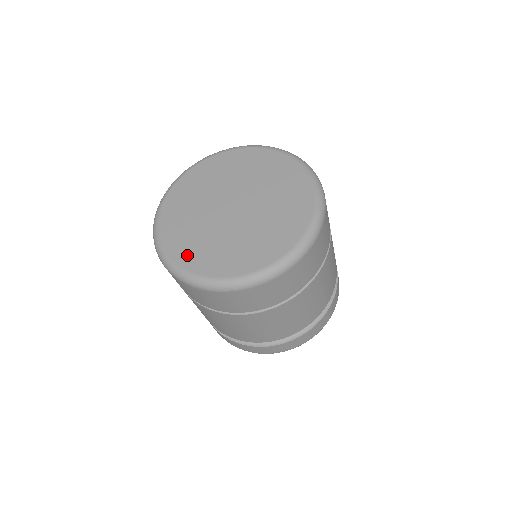
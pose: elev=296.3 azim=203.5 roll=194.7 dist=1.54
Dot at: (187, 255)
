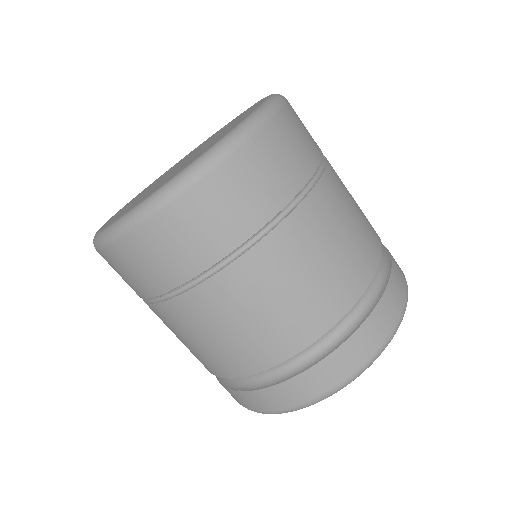
Dot at: occluded
